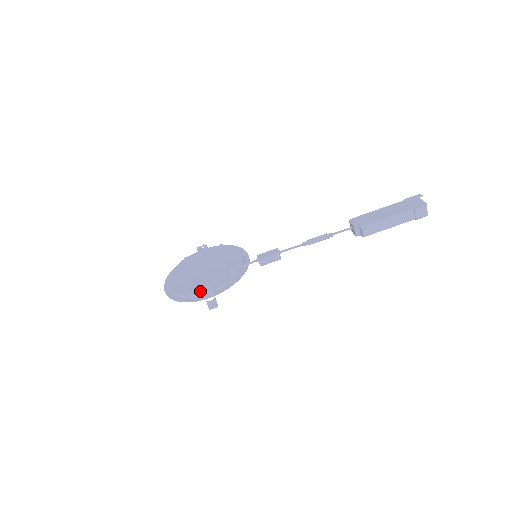
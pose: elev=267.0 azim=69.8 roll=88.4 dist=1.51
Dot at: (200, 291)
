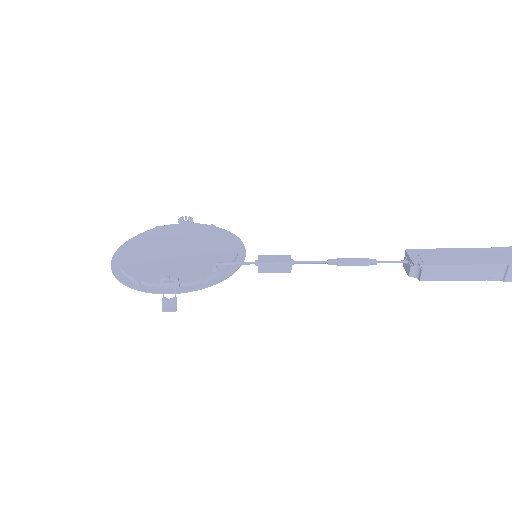
Dot at: (159, 279)
